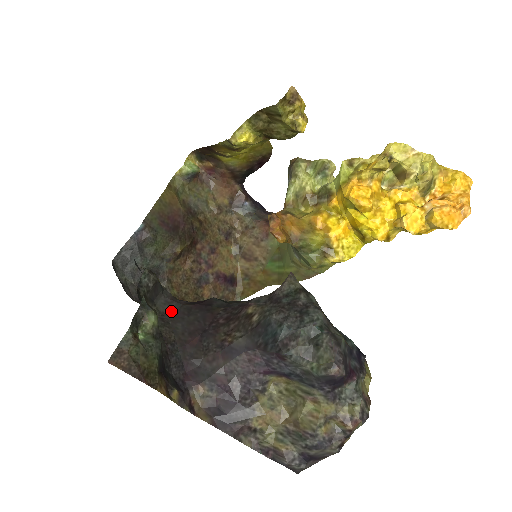
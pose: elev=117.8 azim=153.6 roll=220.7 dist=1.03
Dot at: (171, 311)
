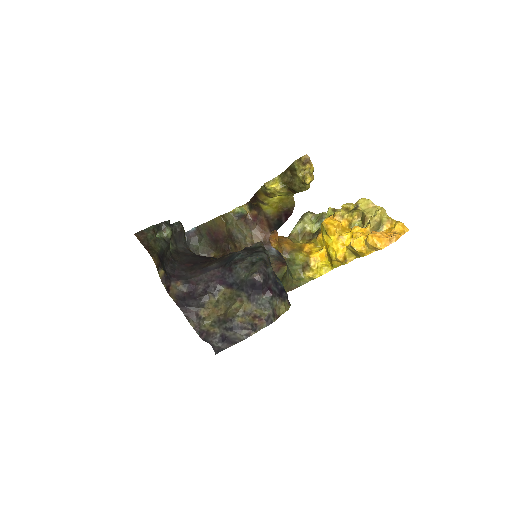
Dot at: (184, 252)
